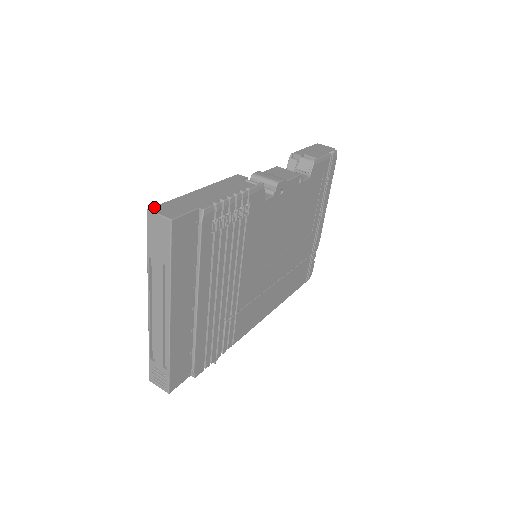
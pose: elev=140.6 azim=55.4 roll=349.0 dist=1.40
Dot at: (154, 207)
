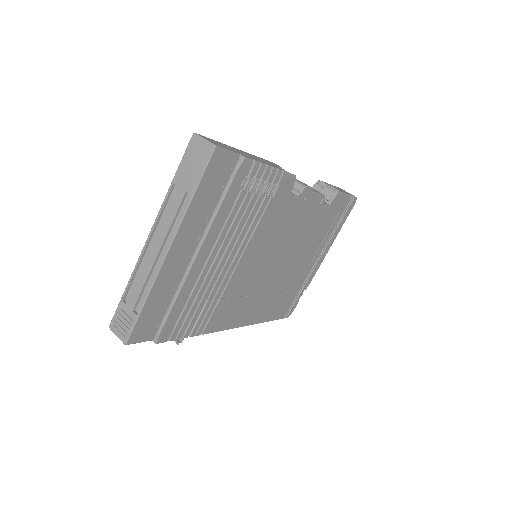
Dot at: (200, 135)
